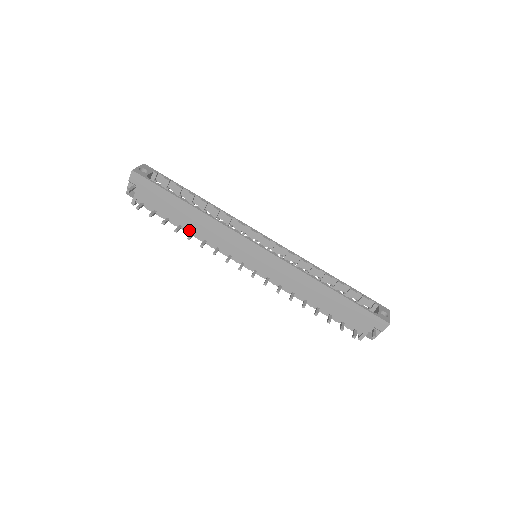
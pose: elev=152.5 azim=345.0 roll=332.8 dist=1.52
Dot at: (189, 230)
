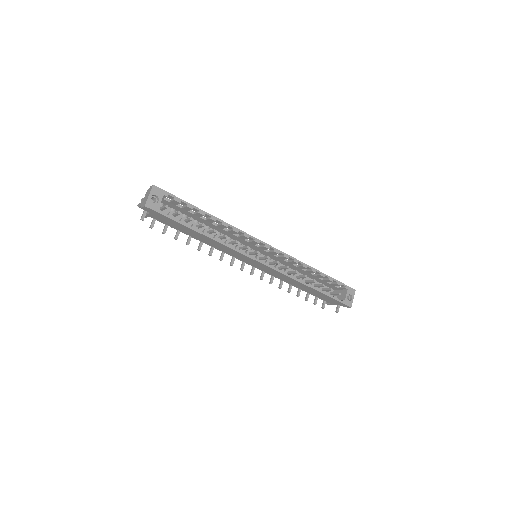
Dot at: occluded
